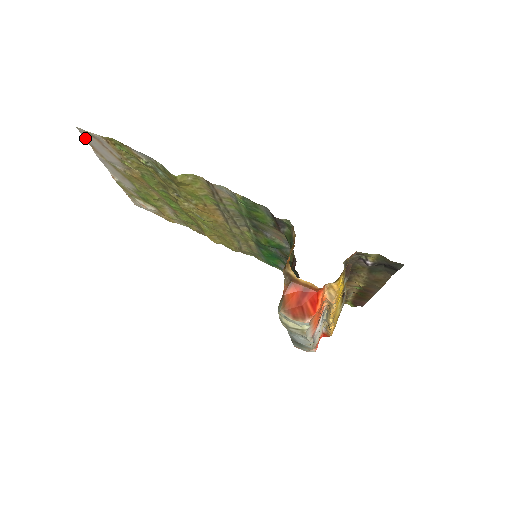
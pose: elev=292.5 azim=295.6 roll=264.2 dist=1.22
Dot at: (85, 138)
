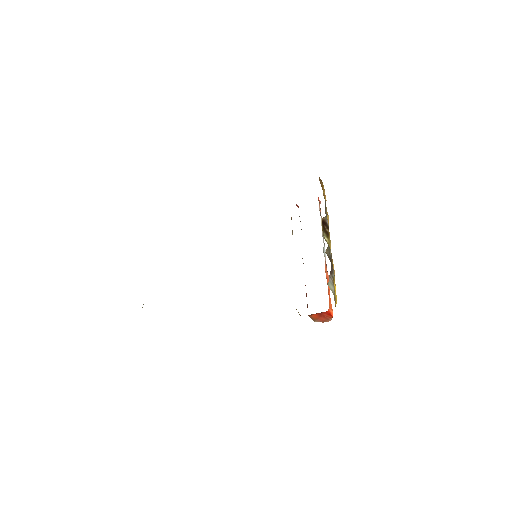
Dot at: occluded
